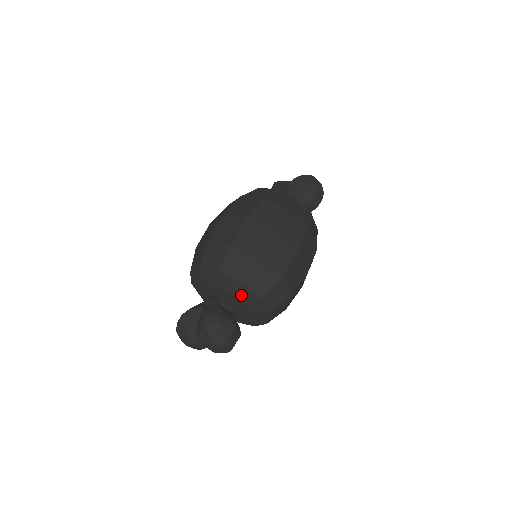
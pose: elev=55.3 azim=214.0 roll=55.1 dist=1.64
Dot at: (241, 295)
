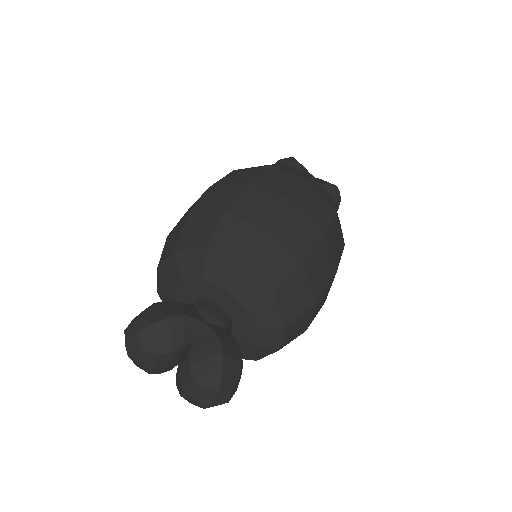
Dot at: (266, 335)
